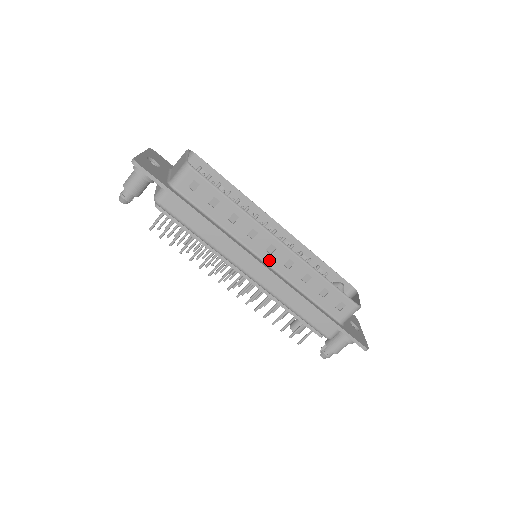
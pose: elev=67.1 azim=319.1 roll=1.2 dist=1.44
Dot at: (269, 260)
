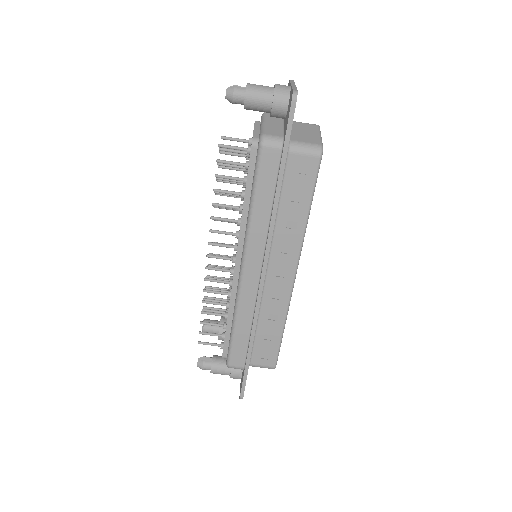
Dot at: (270, 278)
